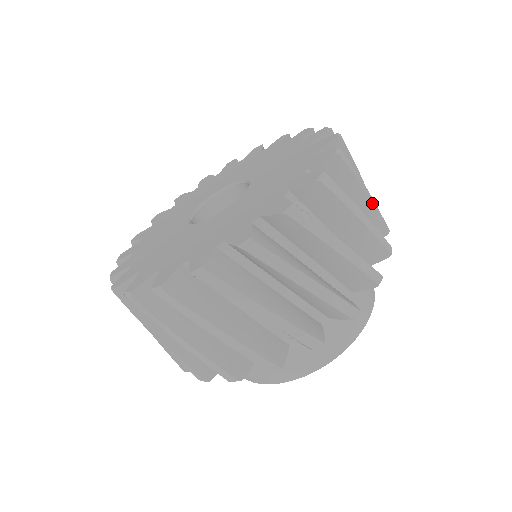
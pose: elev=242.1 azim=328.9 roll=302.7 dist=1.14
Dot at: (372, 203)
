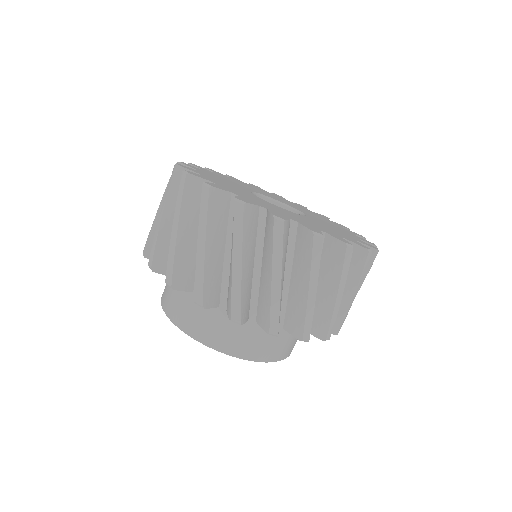
Dot at: (334, 305)
